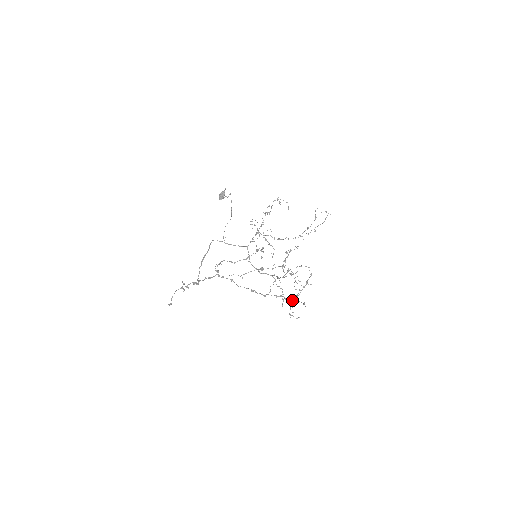
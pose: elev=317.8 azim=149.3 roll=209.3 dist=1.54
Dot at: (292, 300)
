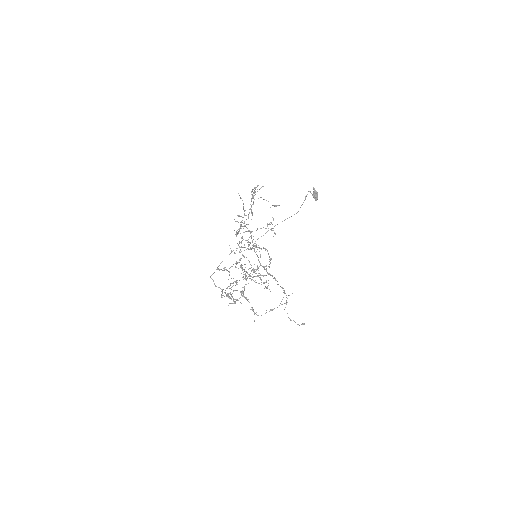
Dot at: occluded
